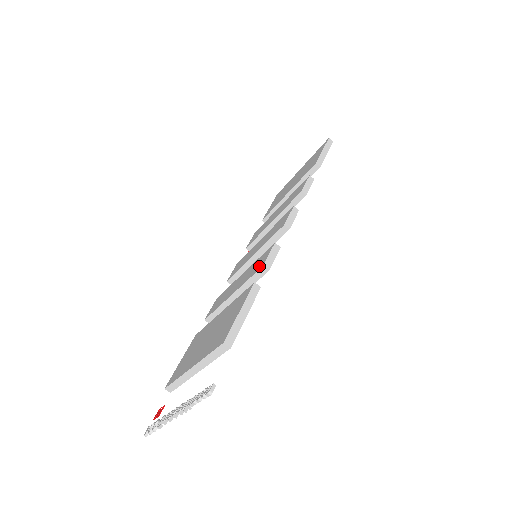
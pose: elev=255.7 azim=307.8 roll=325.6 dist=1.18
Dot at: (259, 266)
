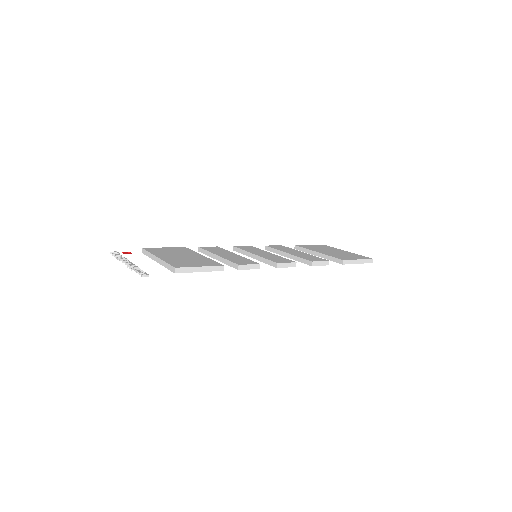
Dot at: (239, 262)
